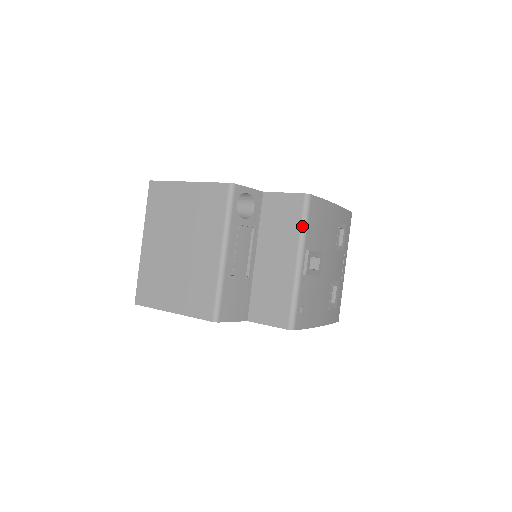
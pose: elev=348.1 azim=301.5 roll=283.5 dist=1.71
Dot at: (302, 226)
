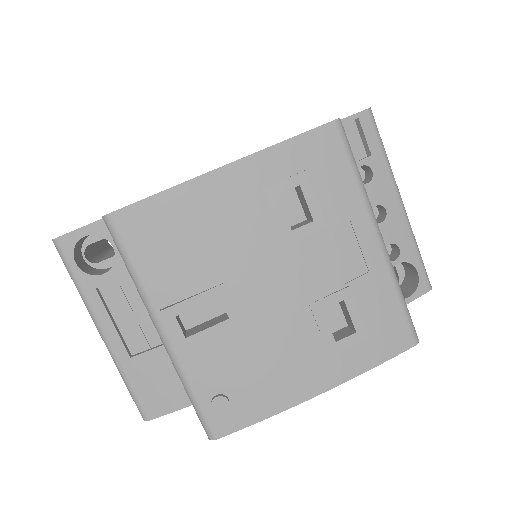
Dot at: (130, 274)
